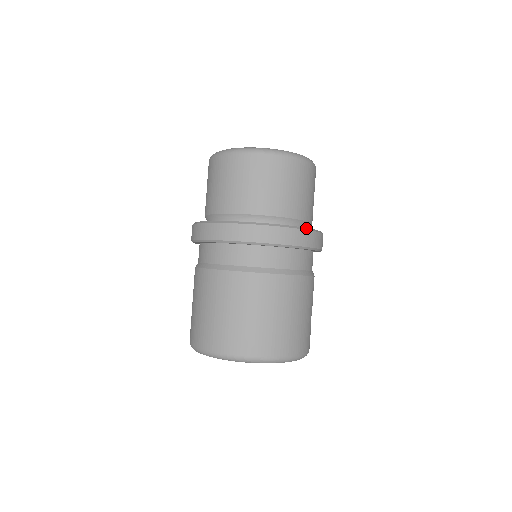
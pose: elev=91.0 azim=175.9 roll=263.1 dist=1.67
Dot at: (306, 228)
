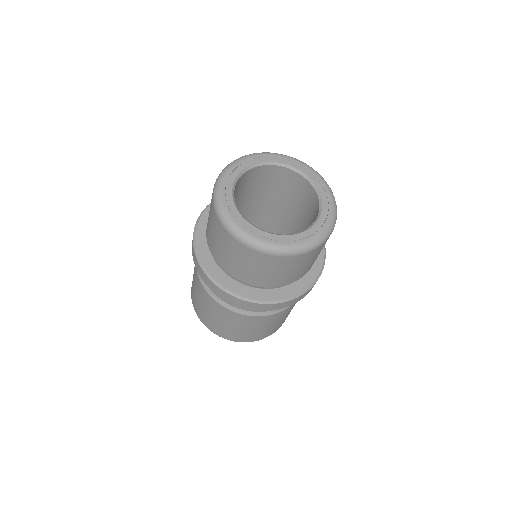
Dot at: (295, 296)
